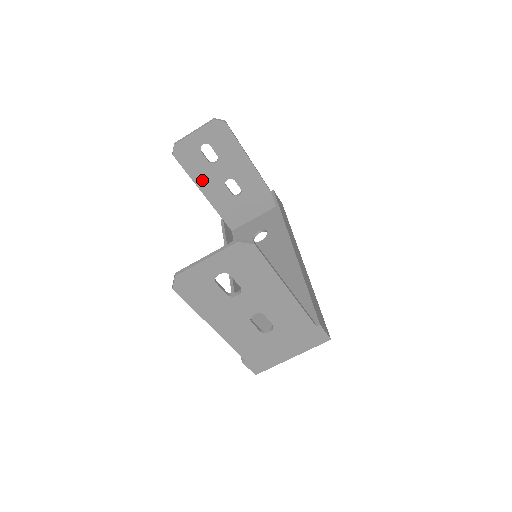
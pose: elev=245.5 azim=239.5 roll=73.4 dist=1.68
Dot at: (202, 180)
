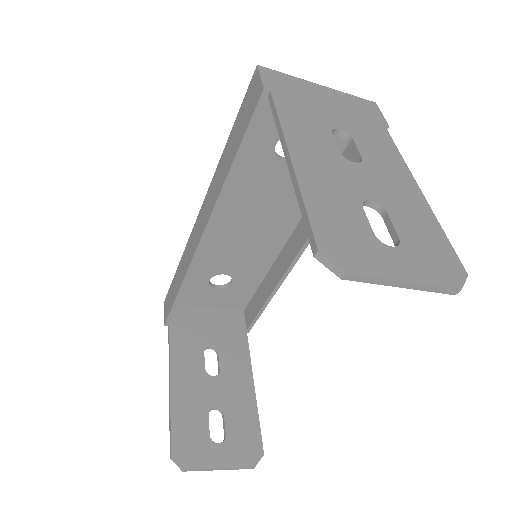
Dot at: occluded
